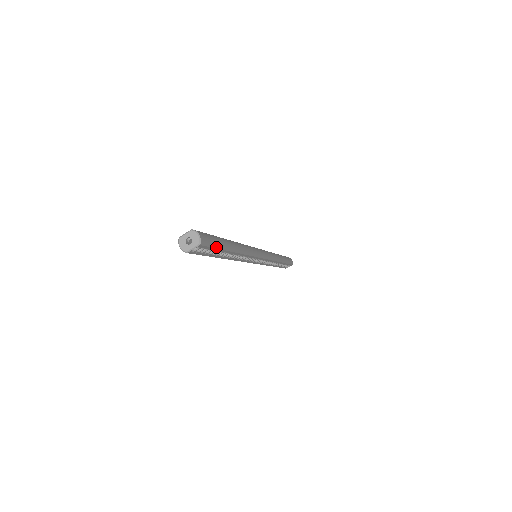
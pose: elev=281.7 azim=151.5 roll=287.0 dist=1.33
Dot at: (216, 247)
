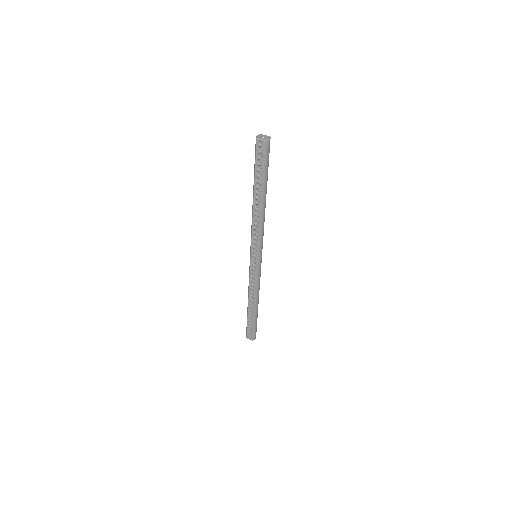
Dot at: (264, 166)
